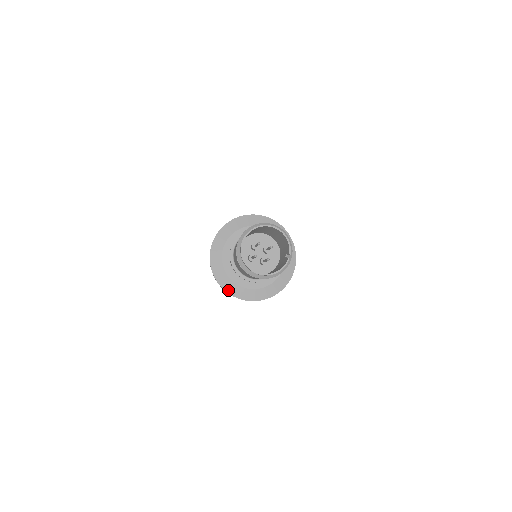
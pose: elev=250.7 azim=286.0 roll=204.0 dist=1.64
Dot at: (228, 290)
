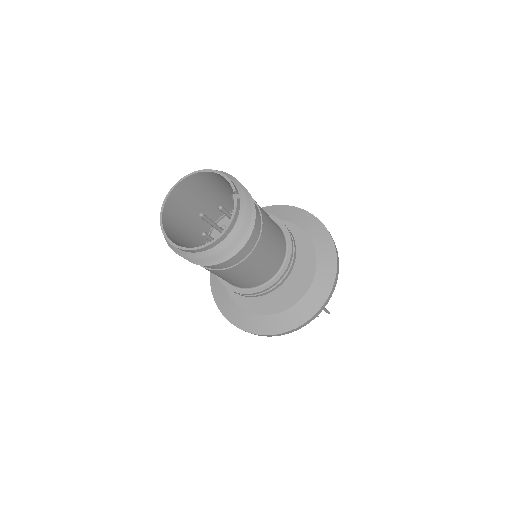
Dot at: (257, 330)
